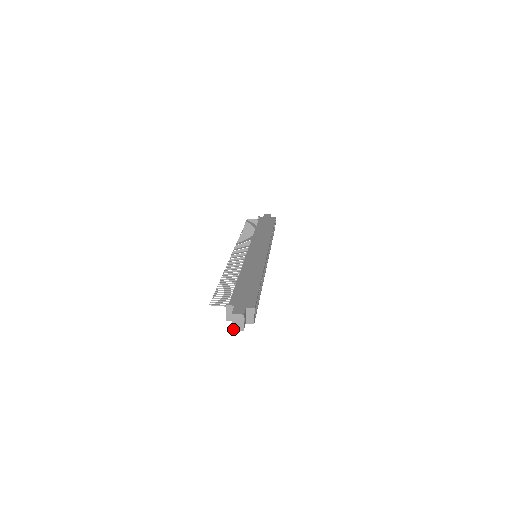
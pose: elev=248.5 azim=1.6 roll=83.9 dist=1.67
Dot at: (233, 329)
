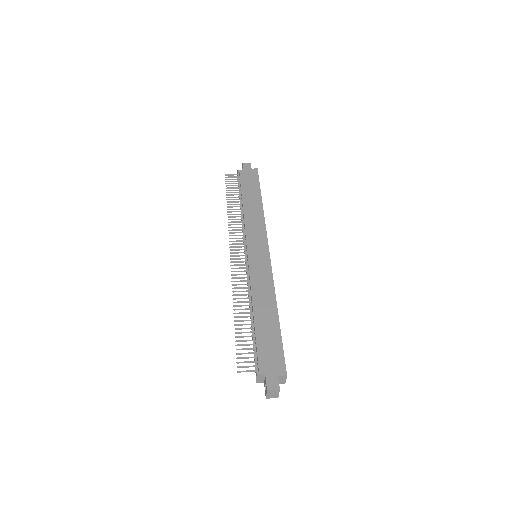
Dot at: (267, 398)
